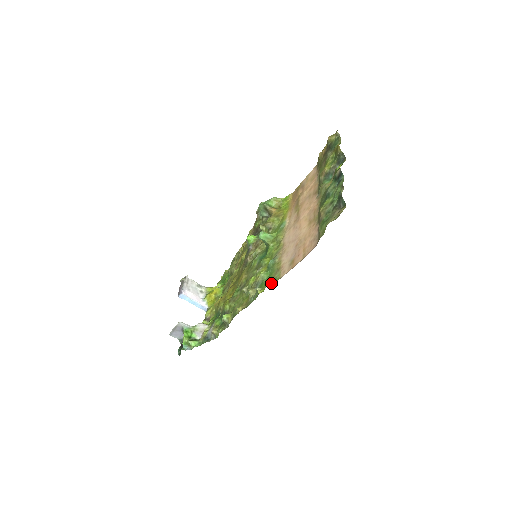
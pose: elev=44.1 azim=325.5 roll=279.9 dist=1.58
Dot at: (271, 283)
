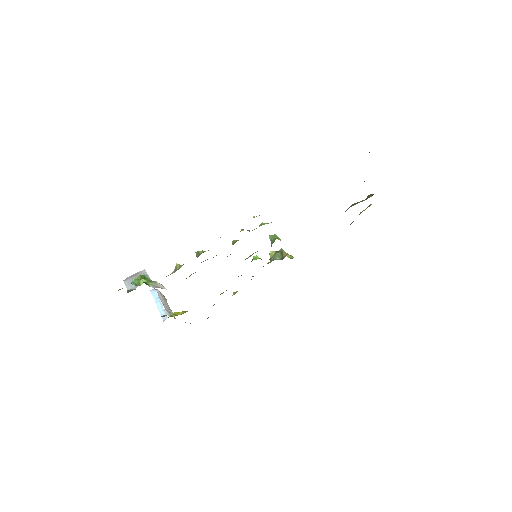
Dot at: occluded
